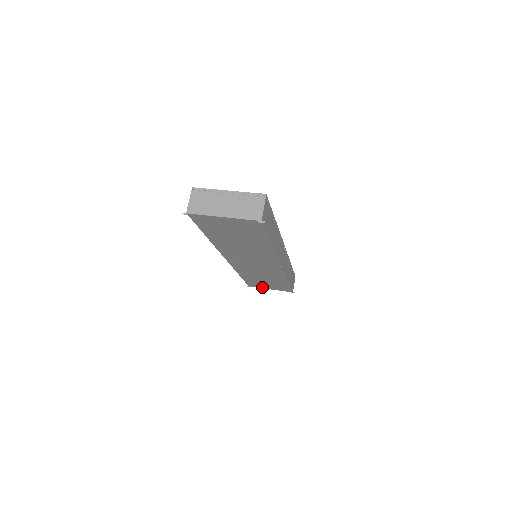
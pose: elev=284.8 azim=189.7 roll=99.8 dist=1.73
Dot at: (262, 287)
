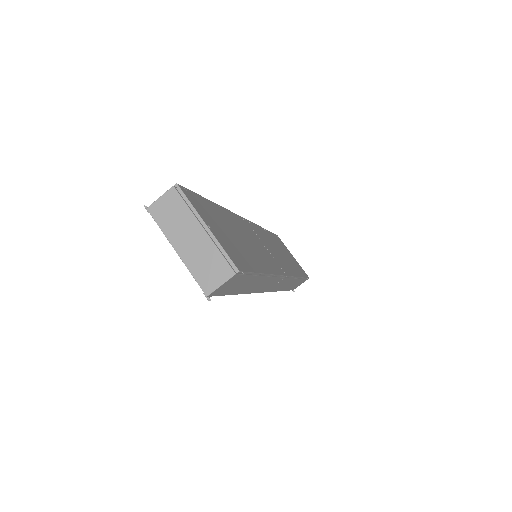
Dot at: occluded
